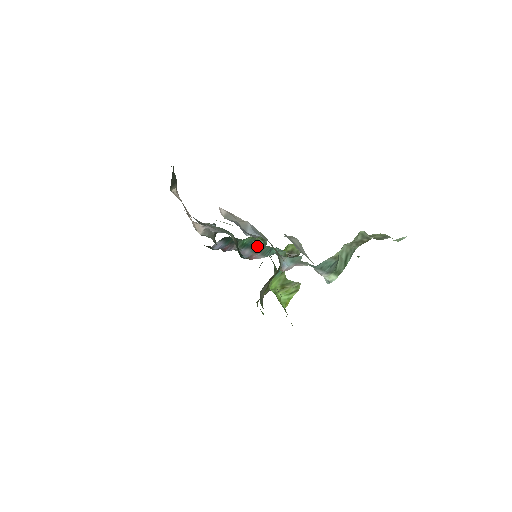
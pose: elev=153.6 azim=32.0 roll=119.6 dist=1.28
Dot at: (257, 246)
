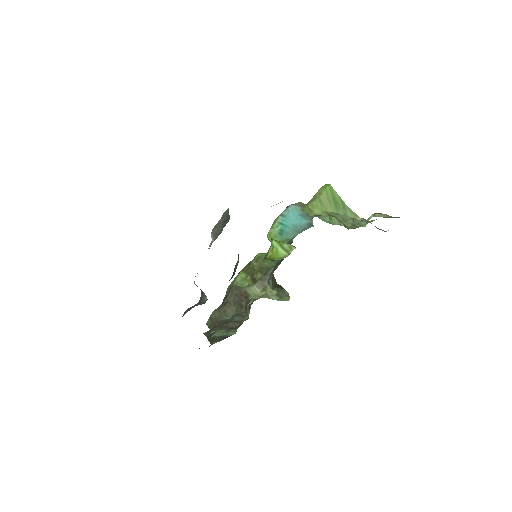
Dot at: occluded
